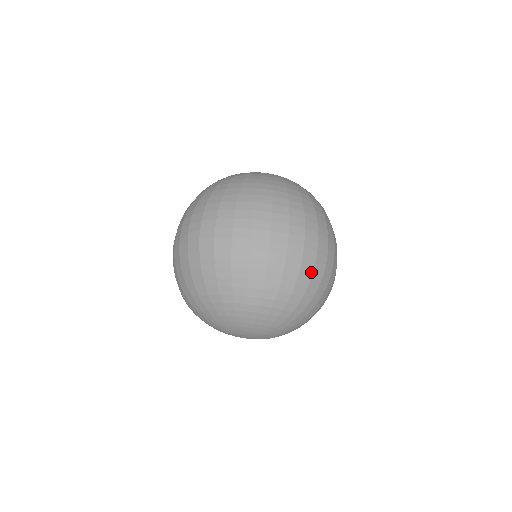
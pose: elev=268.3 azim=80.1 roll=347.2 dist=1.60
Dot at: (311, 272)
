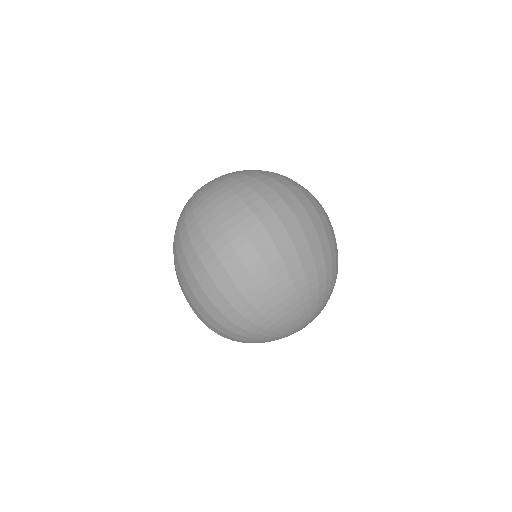
Dot at: occluded
